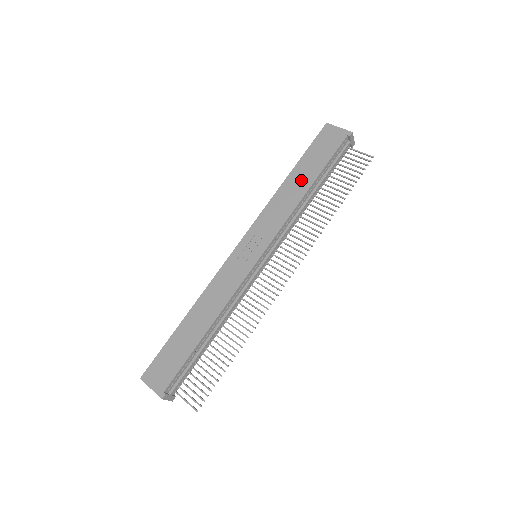
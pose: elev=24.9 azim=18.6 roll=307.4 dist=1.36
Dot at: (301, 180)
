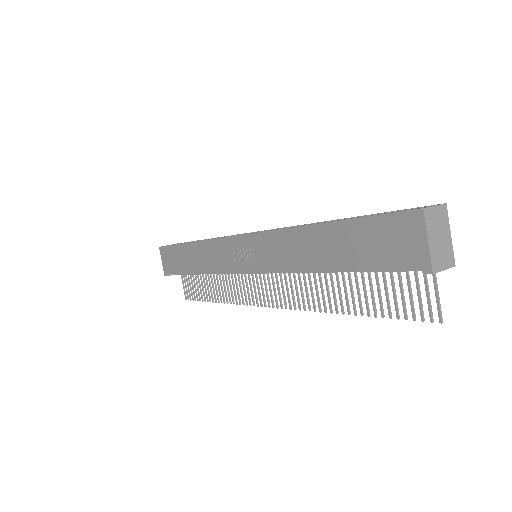
Dot at: (324, 249)
